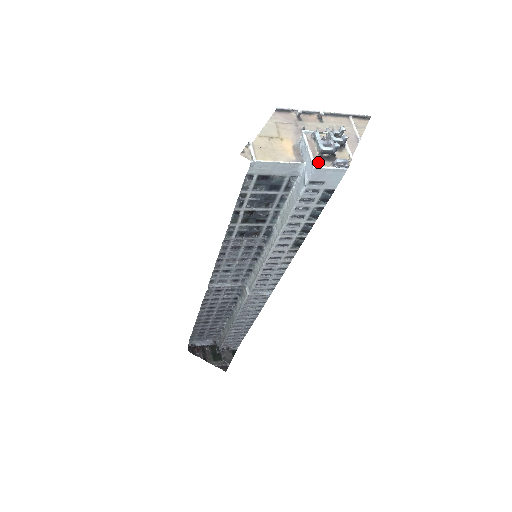
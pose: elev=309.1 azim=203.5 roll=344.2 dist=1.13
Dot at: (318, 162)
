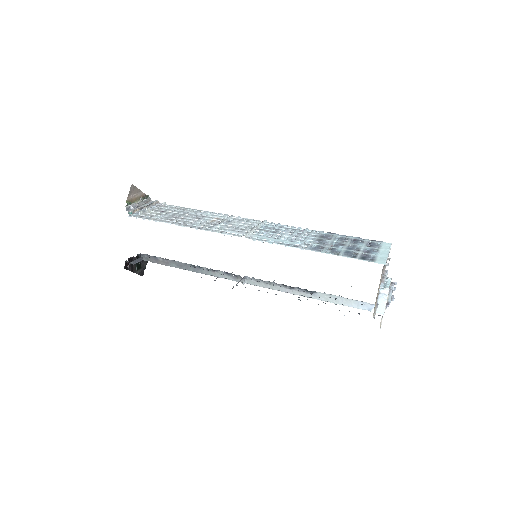
Dot at: (385, 309)
